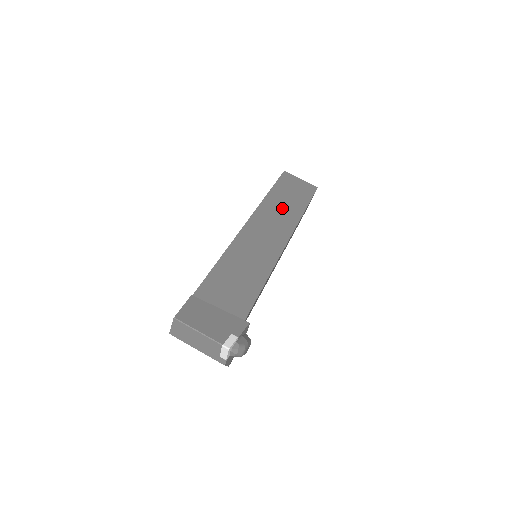
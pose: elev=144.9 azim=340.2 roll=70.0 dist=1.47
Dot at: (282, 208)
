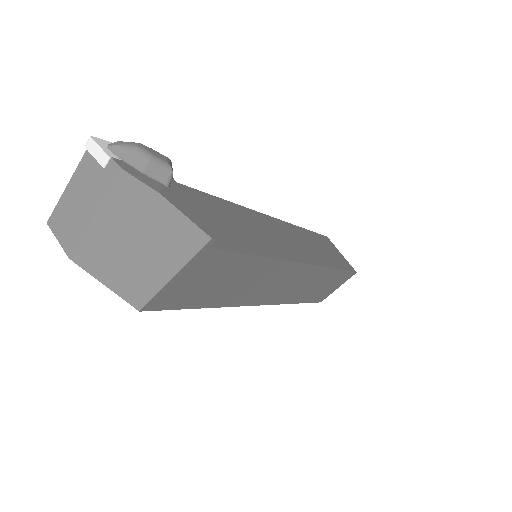
Dot at: occluded
